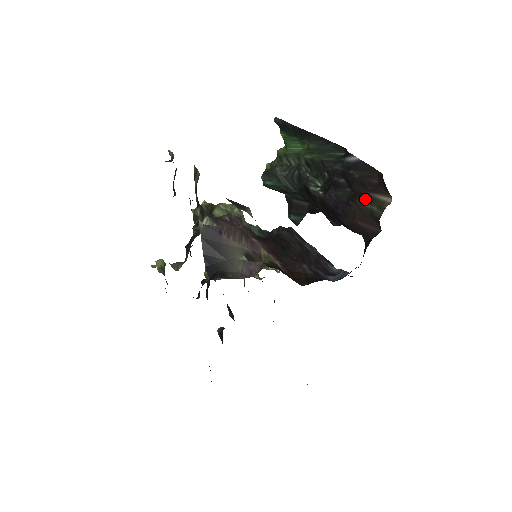
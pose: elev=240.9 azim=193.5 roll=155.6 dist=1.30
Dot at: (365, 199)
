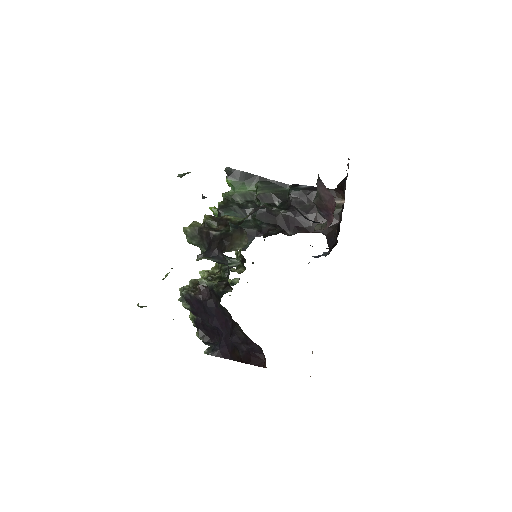
Dot at: occluded
